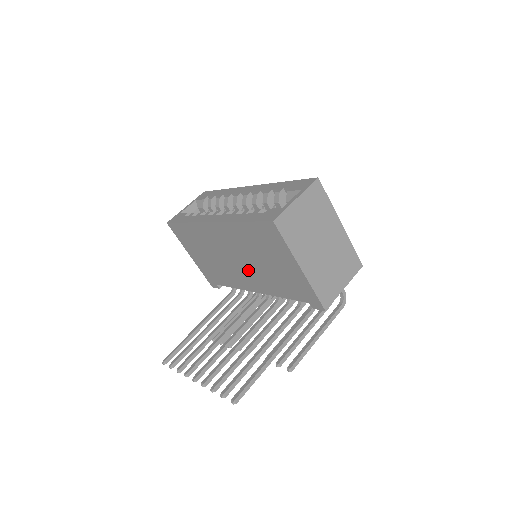
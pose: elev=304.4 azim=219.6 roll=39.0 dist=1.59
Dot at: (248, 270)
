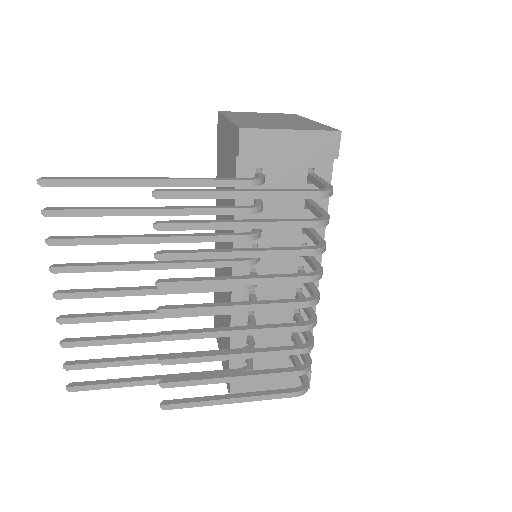
Dot at: occluded
